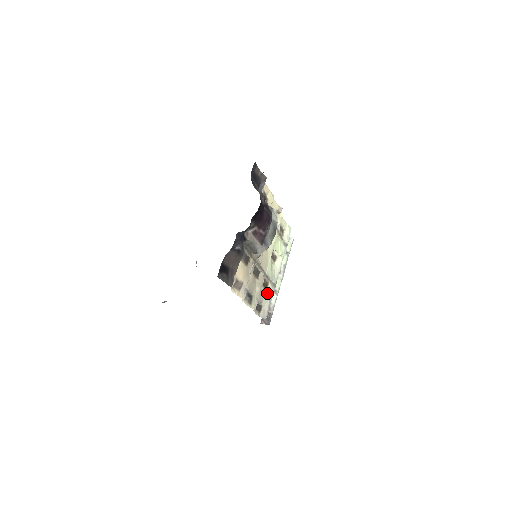
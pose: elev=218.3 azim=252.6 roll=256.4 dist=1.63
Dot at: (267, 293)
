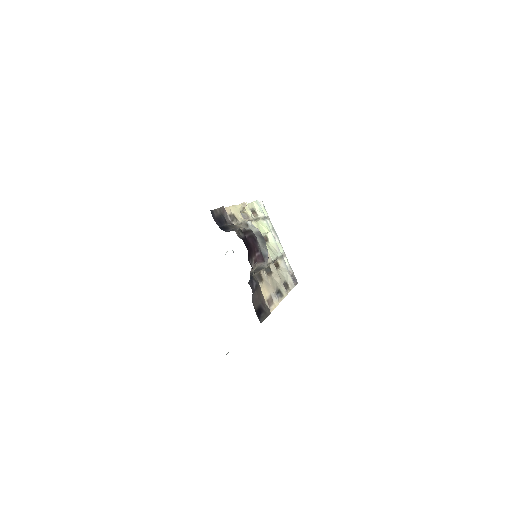
Dot at: (282, 269)
